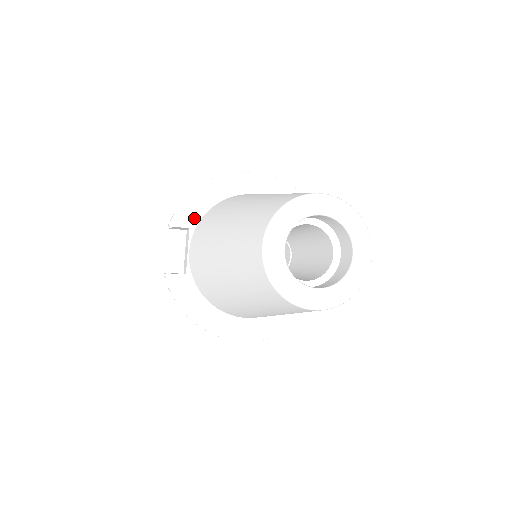
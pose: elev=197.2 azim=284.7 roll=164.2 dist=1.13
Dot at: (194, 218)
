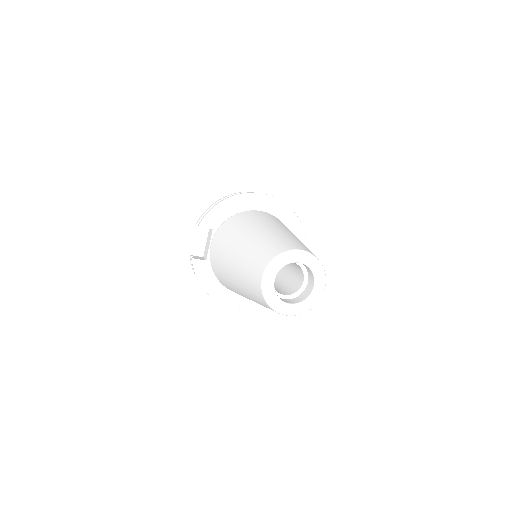
Dot at: (217, 223)
